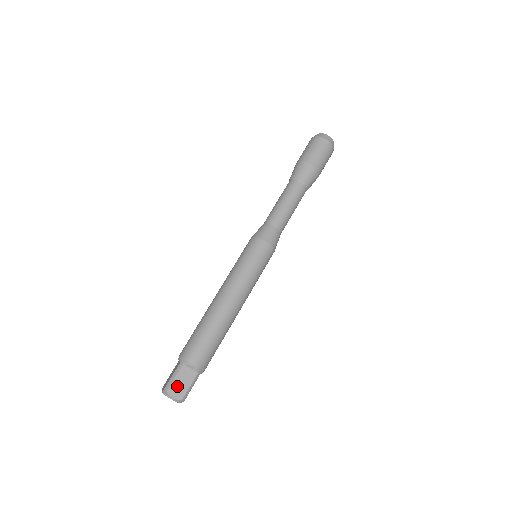
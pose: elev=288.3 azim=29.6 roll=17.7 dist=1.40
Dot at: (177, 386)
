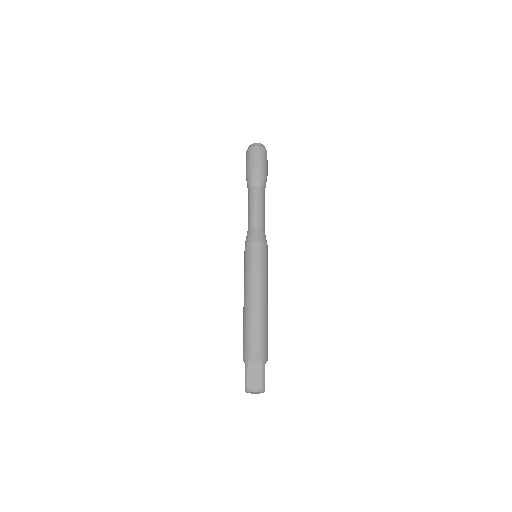
Dot at: (252, 380)
